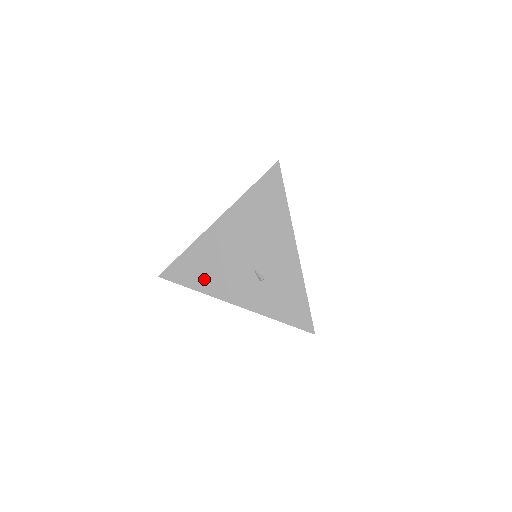
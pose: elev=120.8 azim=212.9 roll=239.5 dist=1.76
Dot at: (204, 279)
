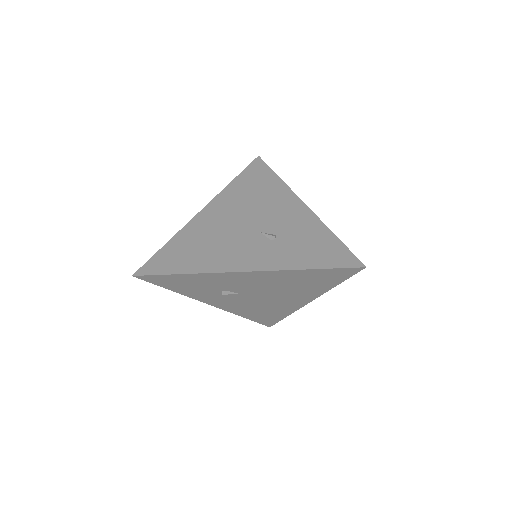
Dot at: (198, 259)
